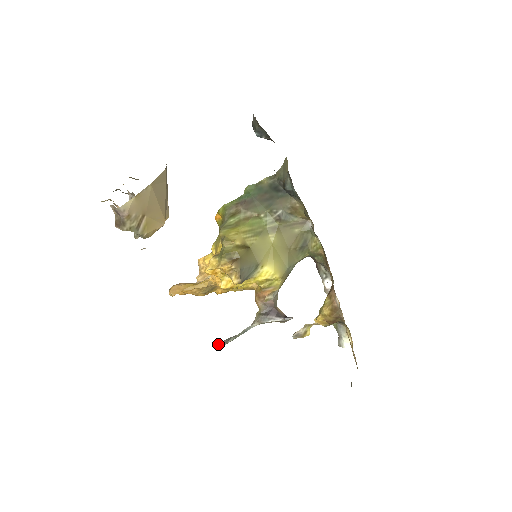
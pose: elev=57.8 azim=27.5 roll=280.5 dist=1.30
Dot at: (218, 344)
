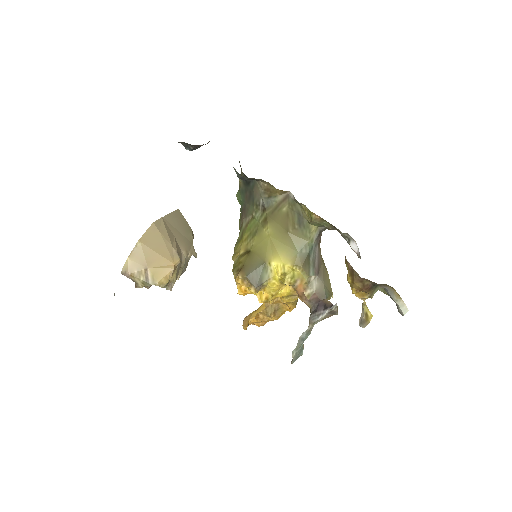
Dot at: (291, 363)
